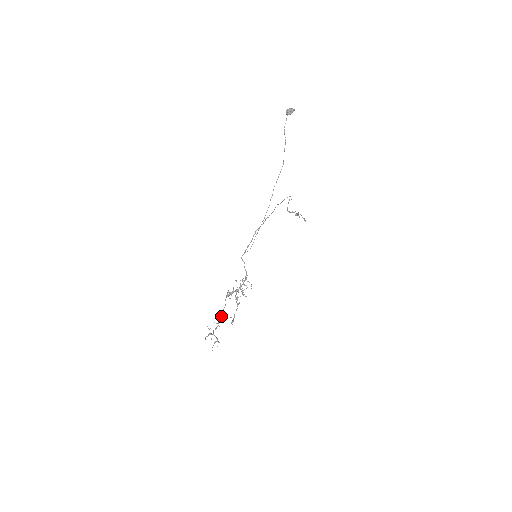
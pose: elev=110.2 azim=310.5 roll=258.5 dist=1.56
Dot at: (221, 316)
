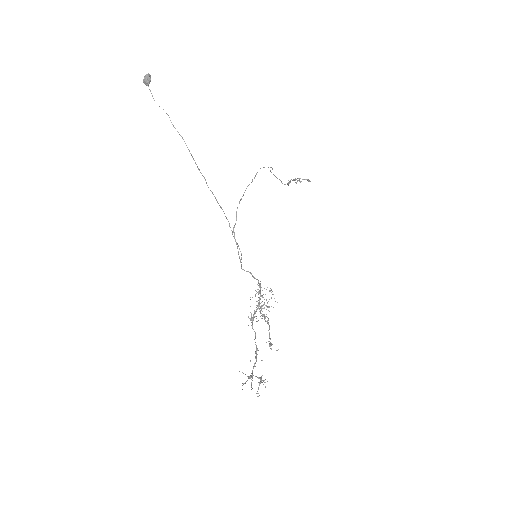
Dot at: occluded
